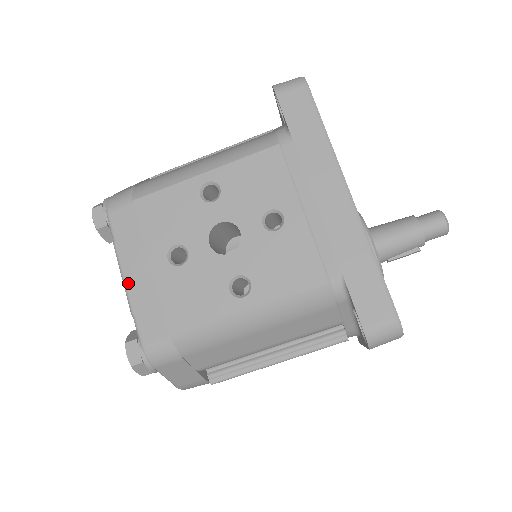
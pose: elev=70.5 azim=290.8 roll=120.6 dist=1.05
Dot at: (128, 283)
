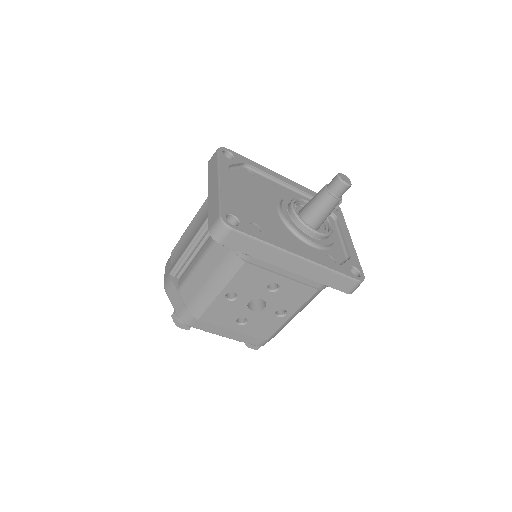
Dot at: (228, 337)
